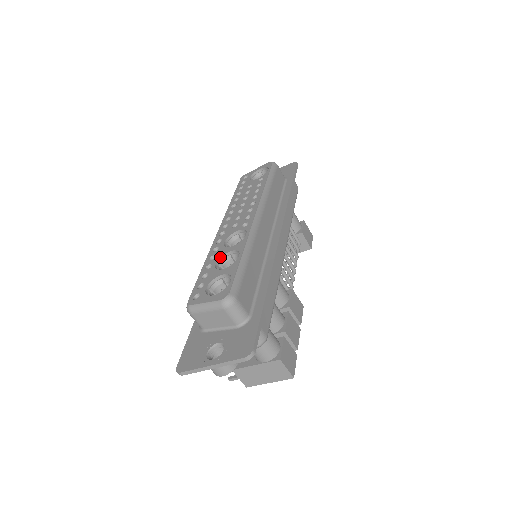
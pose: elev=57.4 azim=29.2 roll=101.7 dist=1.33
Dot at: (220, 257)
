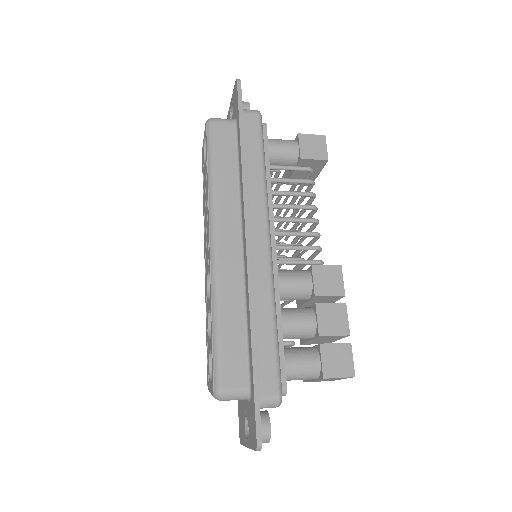
Dot at: (207, 318)
